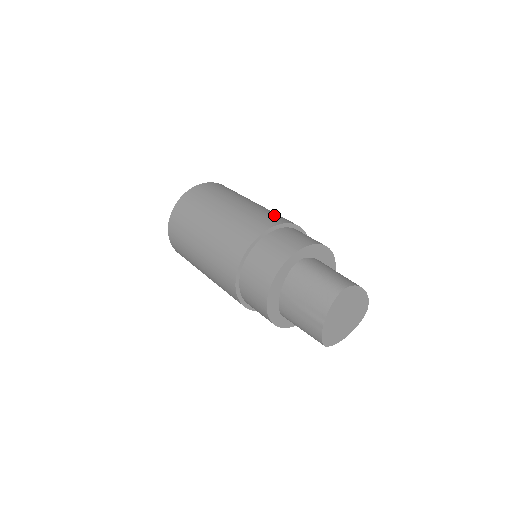
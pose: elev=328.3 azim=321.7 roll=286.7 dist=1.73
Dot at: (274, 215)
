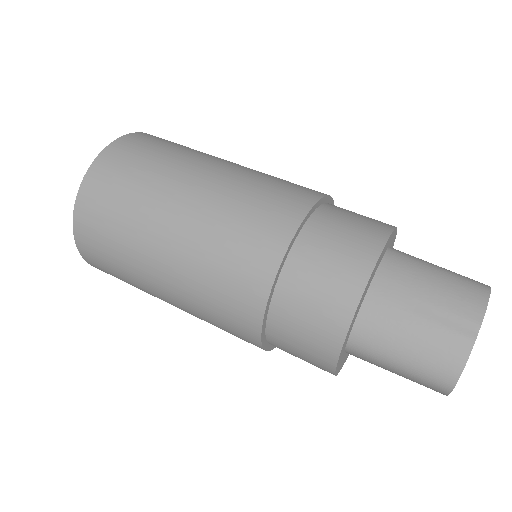
Dot at: occluded
